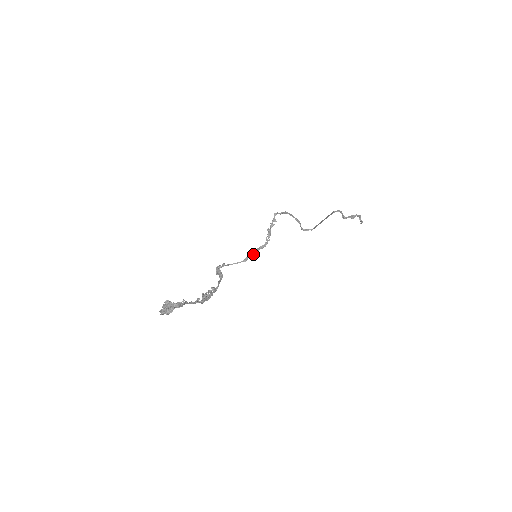
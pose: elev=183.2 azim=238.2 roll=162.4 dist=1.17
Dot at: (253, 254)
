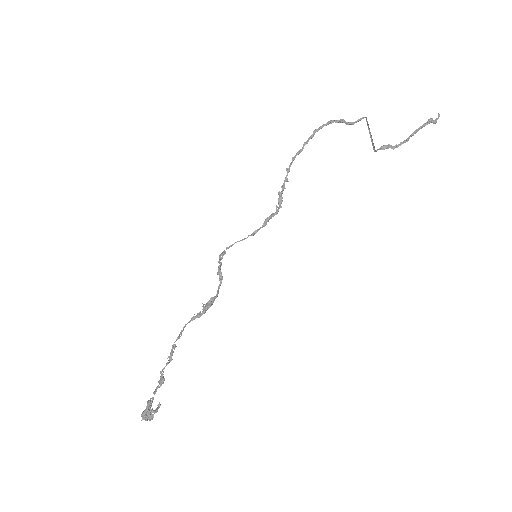
Dot at: (262, 226)
